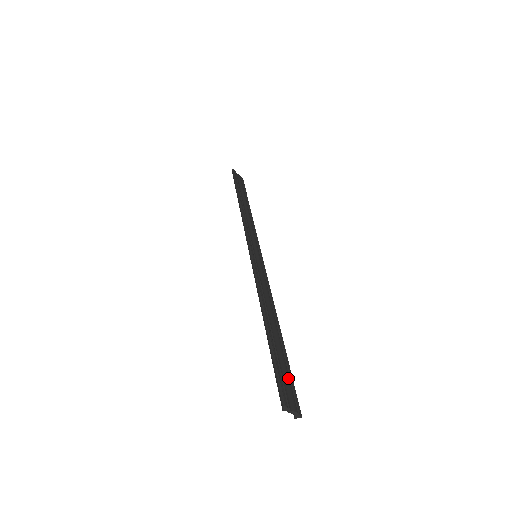
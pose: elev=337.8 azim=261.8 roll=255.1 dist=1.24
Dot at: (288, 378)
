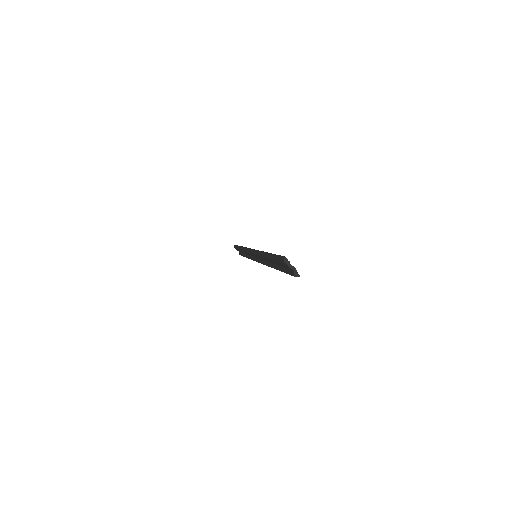
Dot at: occluded
